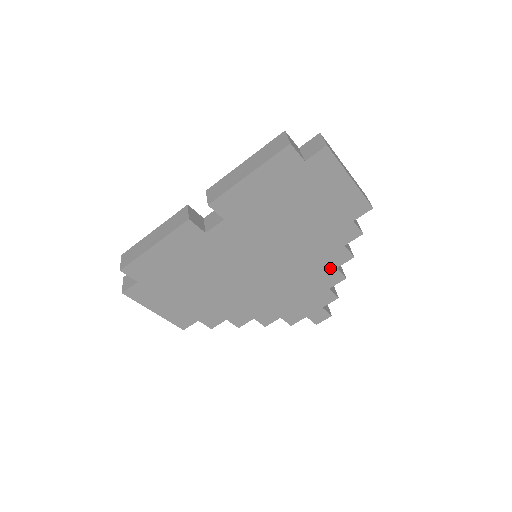
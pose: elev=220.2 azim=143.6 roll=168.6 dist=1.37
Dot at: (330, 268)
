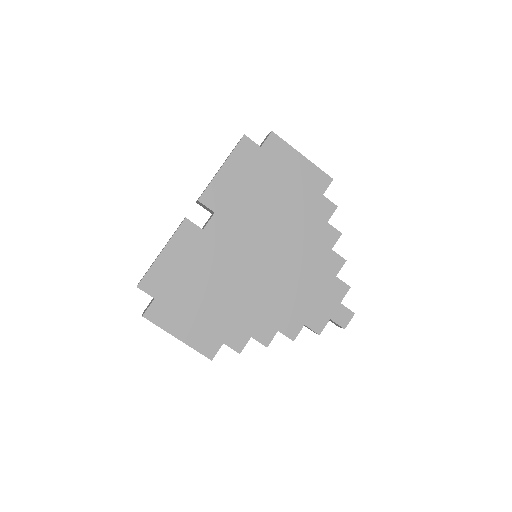
Dot at: (326, 251)
